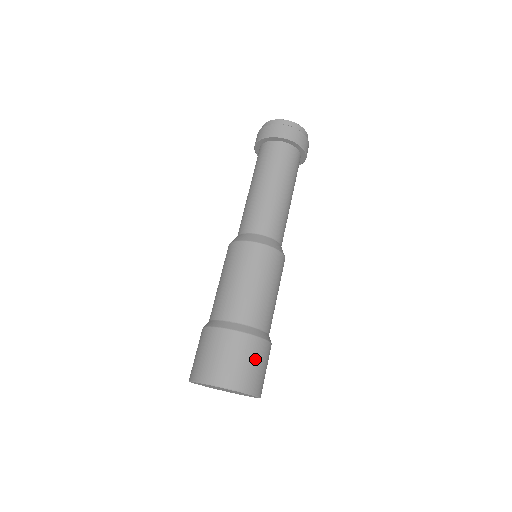
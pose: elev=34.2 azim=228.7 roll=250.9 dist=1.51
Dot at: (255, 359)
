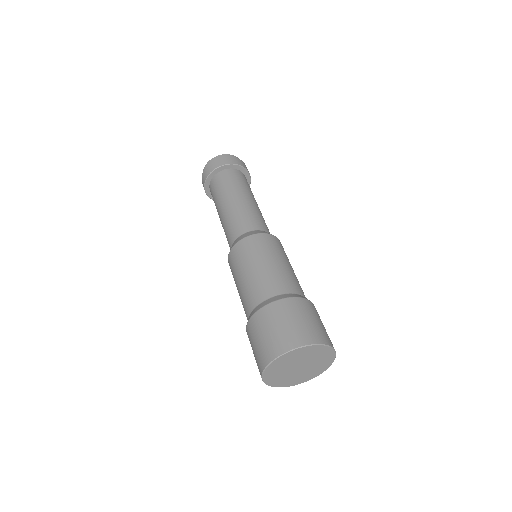
Dot at: (319, 318)
